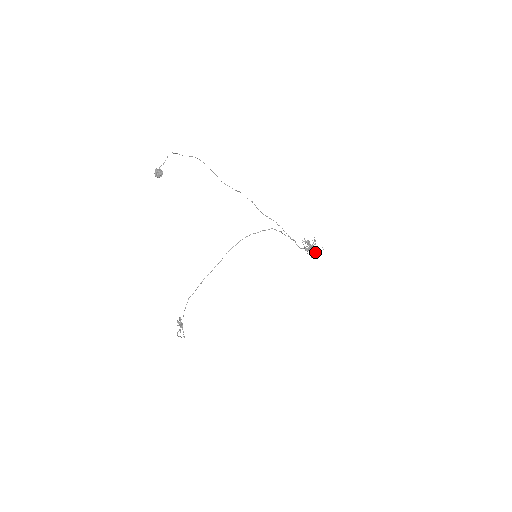
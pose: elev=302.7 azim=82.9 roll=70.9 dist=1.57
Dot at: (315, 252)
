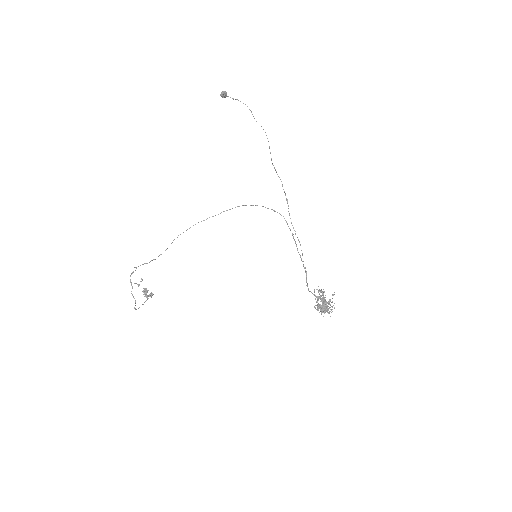
Dot at: (324, 309)
